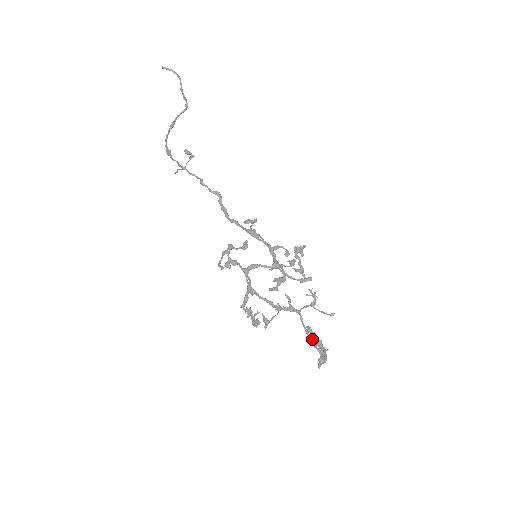
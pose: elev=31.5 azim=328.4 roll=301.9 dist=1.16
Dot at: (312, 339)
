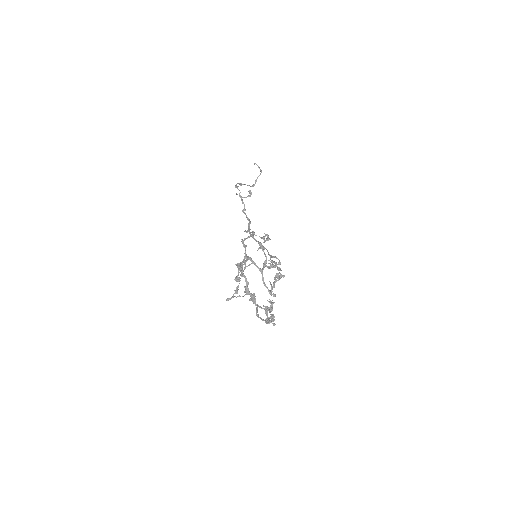
Dot at: occluded
